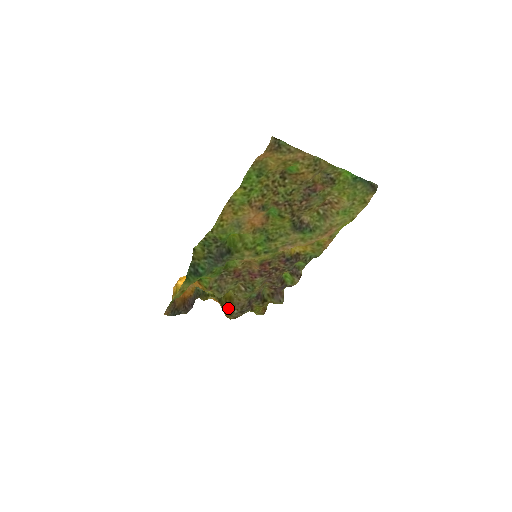
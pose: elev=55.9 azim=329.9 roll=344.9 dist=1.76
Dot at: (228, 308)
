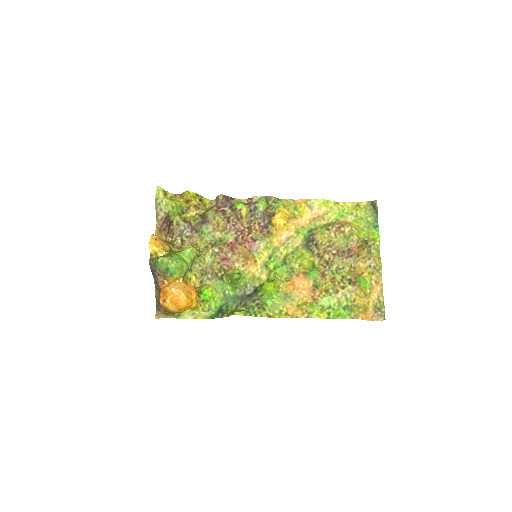
Dot at: (180, 249)
